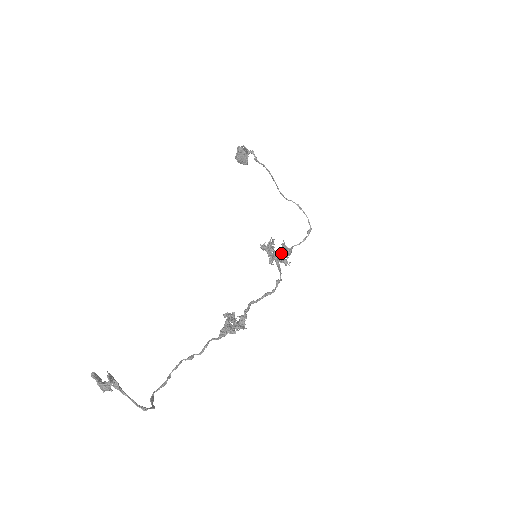
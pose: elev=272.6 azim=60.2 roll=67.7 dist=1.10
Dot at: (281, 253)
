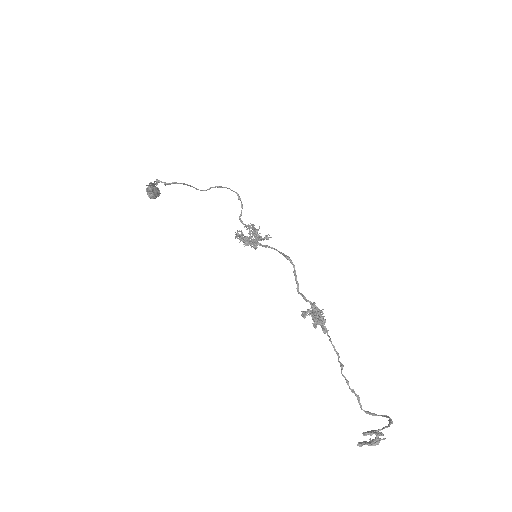
Dot at: occluded
